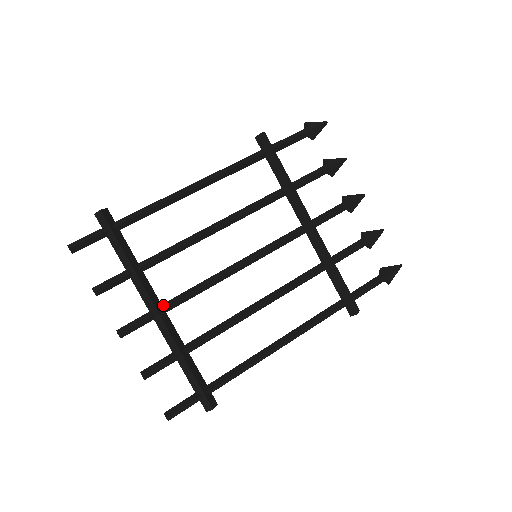
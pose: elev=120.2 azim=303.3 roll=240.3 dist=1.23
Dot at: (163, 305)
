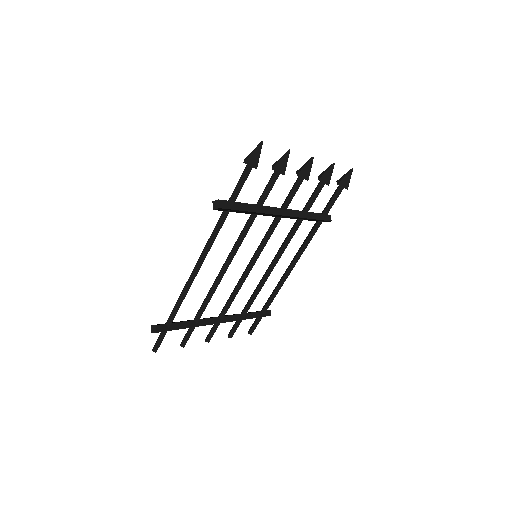
Dot at: (220, 317)
